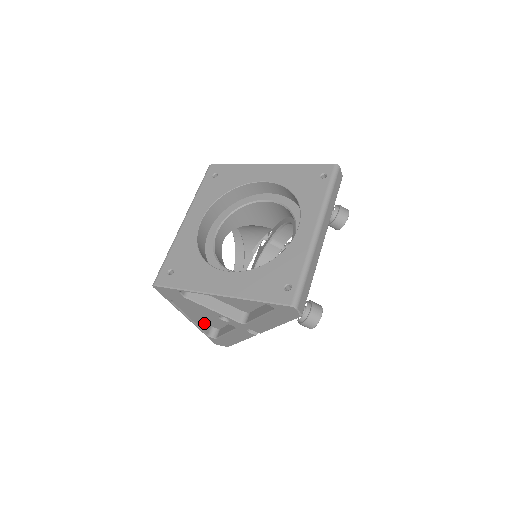
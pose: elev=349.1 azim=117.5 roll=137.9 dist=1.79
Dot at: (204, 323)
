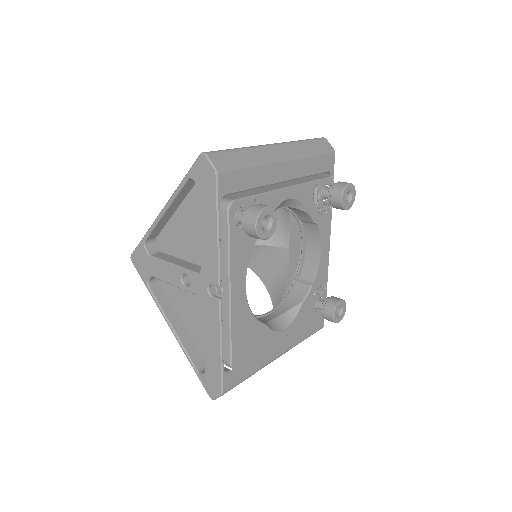
Dot at: (195, 351)
